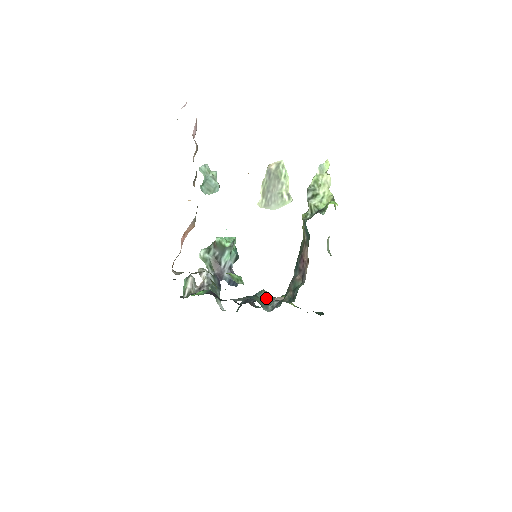
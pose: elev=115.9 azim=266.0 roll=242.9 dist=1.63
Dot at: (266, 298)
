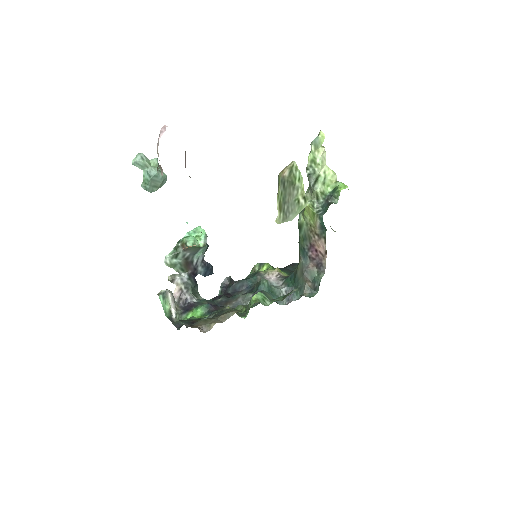
Dot at: (271, 288)
